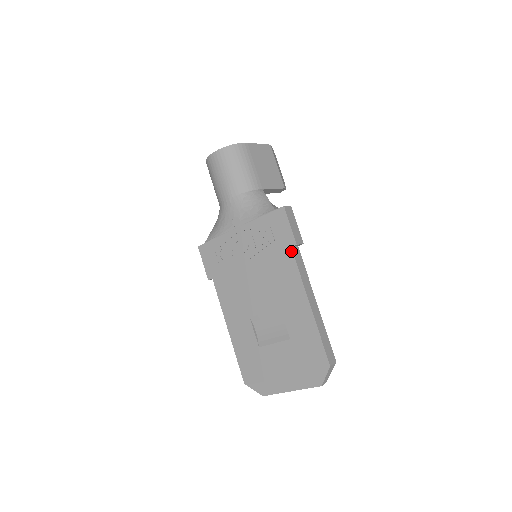
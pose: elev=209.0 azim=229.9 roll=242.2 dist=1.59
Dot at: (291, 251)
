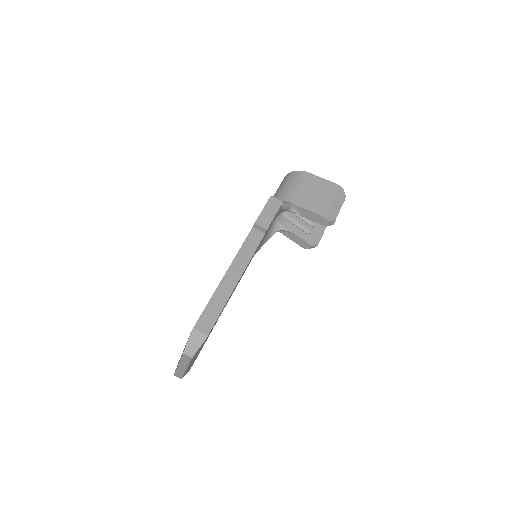
Dot at: (251, 230)
